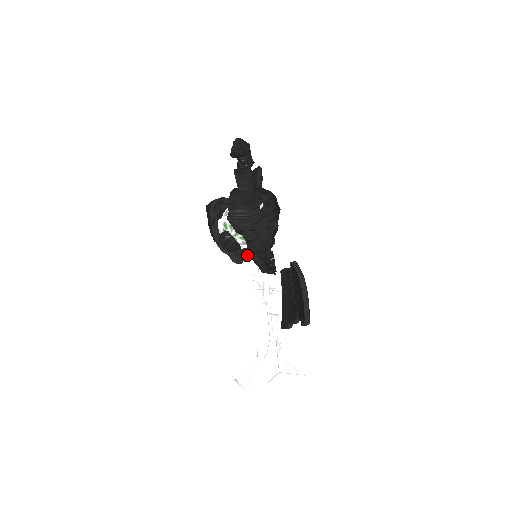
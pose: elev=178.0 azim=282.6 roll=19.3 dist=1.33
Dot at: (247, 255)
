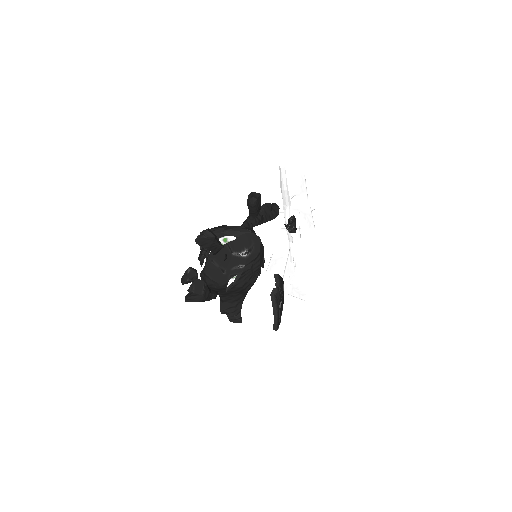
Dot at: occluded
